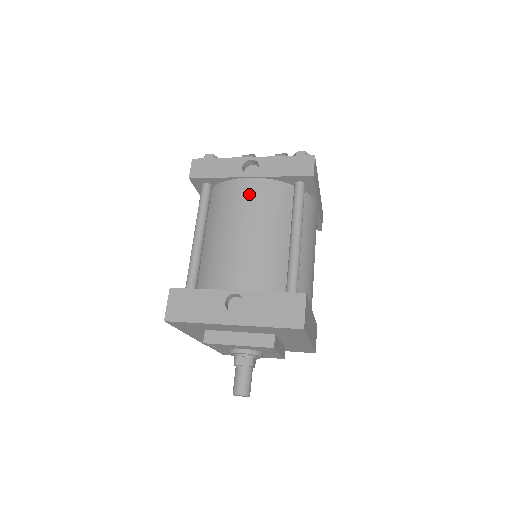
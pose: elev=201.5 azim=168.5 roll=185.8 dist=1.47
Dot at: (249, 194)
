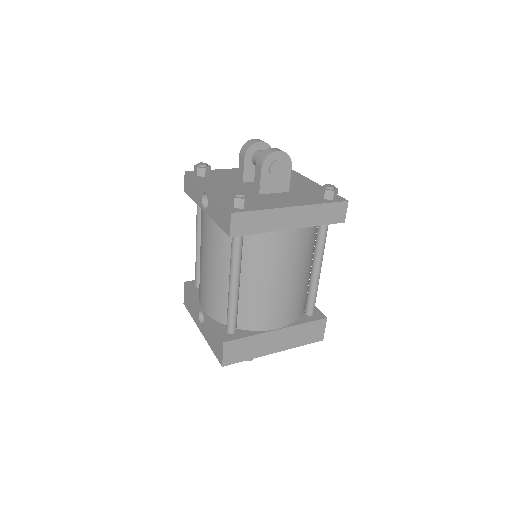
Dot at: (205, 229)
